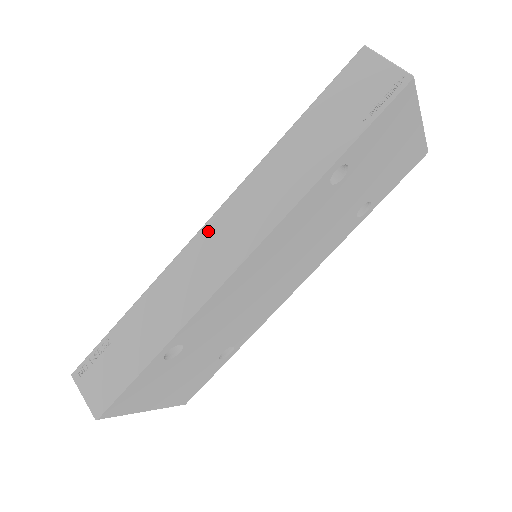
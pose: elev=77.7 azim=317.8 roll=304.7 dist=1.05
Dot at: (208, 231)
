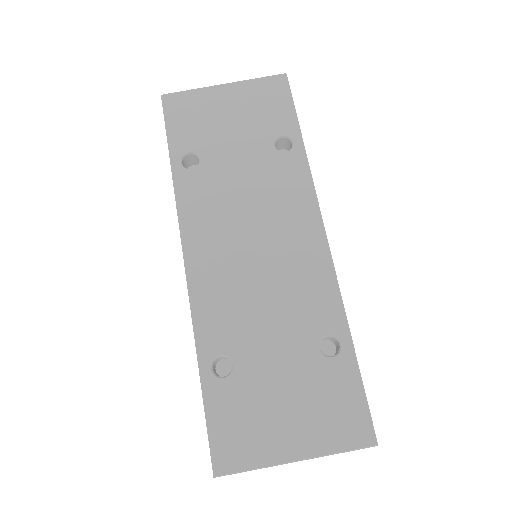
Dot at: occluded
